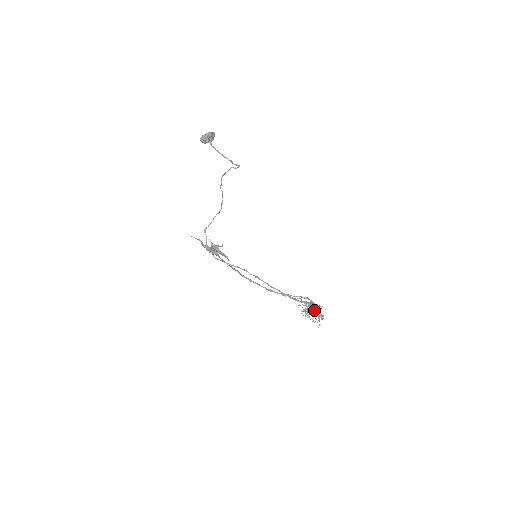
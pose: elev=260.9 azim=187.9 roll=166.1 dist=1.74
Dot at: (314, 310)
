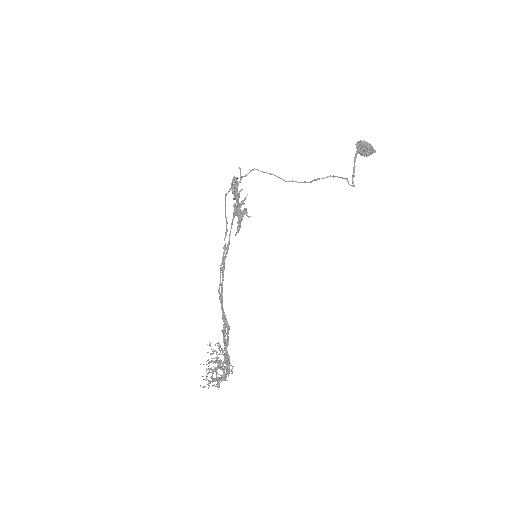
Dot at: (223, 373)
